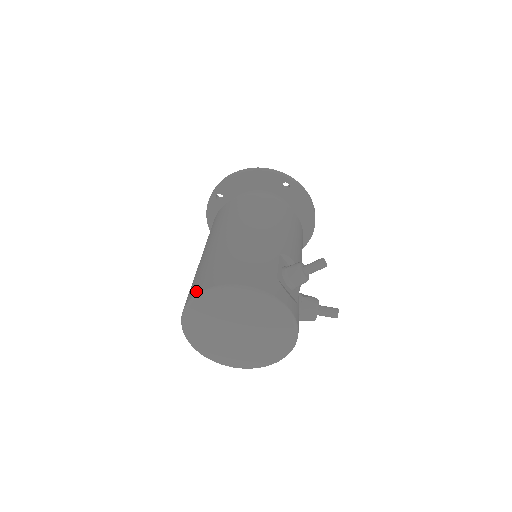
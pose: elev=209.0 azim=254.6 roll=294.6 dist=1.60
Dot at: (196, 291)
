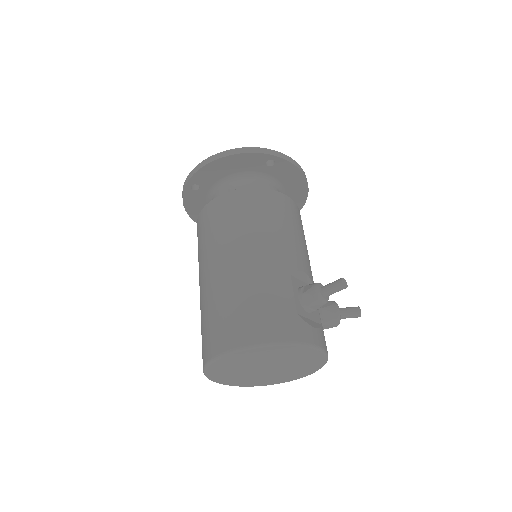
Dot at: (214, 351)
